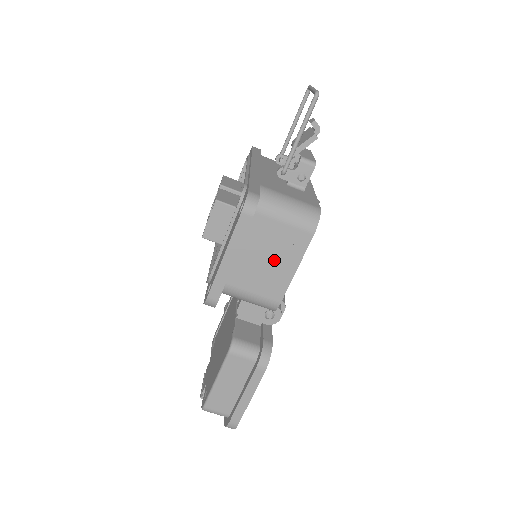
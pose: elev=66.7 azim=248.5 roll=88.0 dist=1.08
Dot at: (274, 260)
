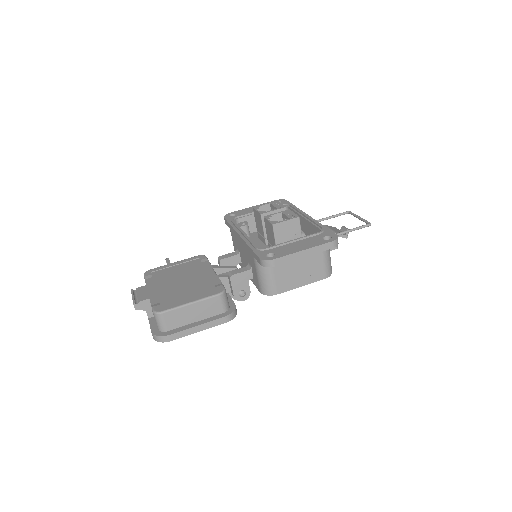
Dot at: (301, 272)
